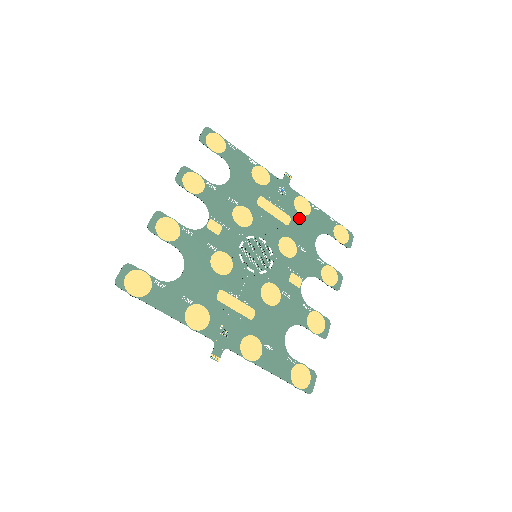
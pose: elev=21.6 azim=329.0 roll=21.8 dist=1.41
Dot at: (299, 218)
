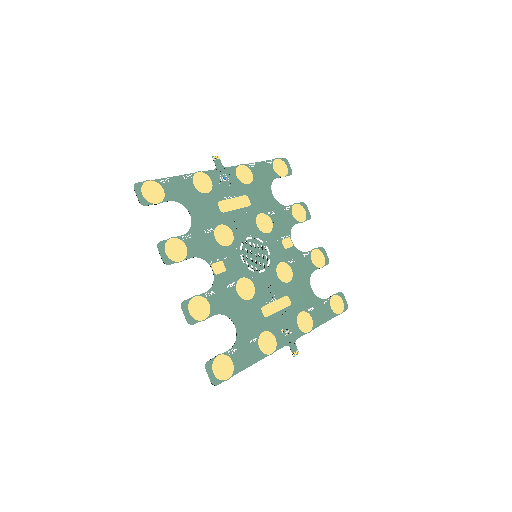
Dot at: (251, 189)
